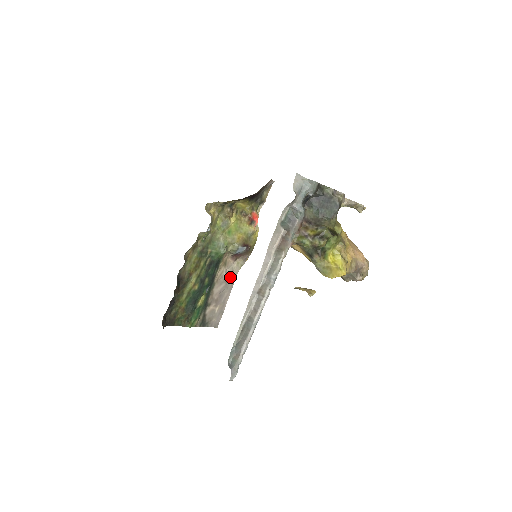
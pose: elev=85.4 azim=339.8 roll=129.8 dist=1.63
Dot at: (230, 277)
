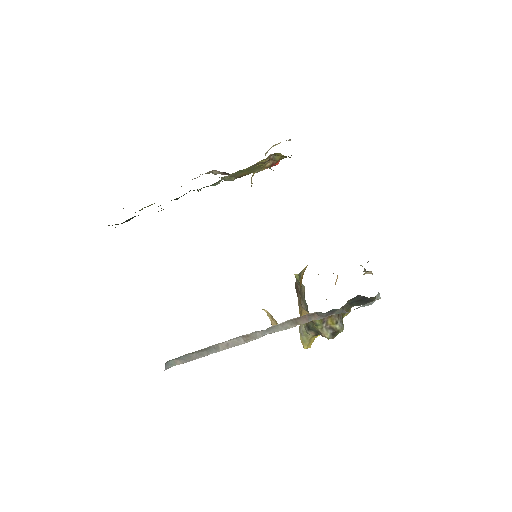
Dot at: occluded
